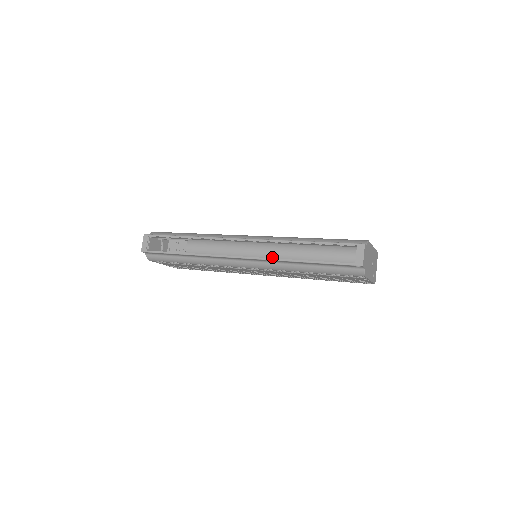
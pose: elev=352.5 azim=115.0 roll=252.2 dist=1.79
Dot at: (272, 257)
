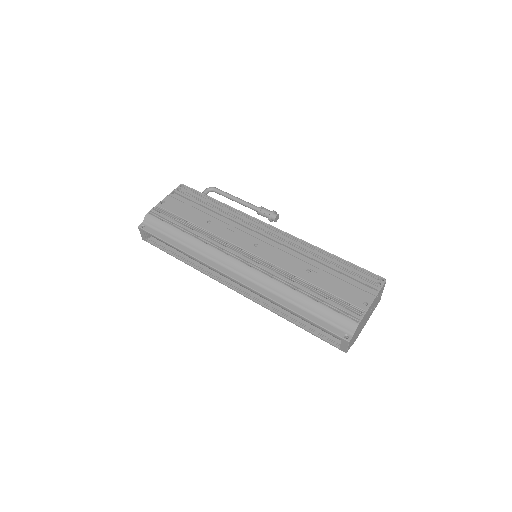
Dot at: (264, 299)
